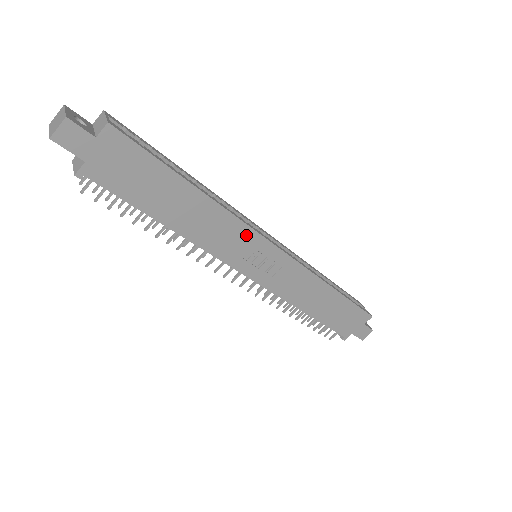
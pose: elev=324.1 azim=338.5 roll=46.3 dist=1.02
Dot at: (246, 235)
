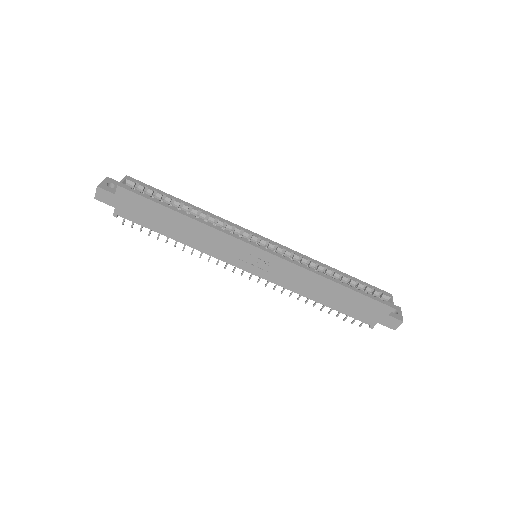
Dot at: (232, 242)
